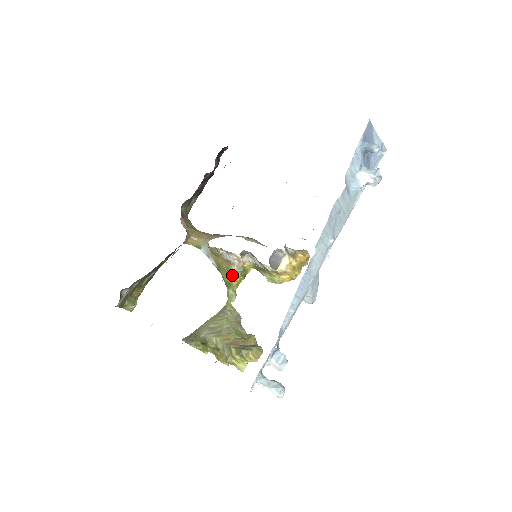
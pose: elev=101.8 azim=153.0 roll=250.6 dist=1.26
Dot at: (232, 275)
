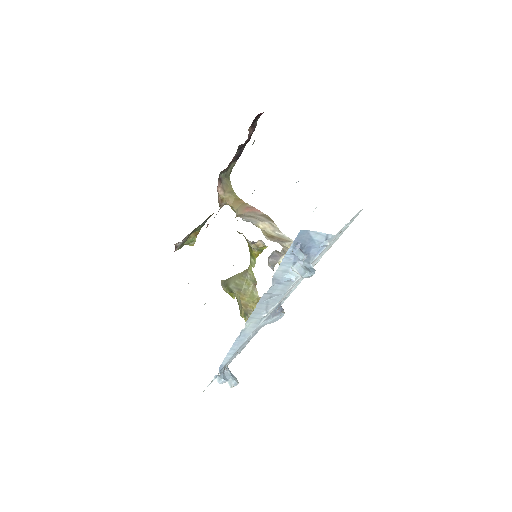
Dot at: (251, 249)
